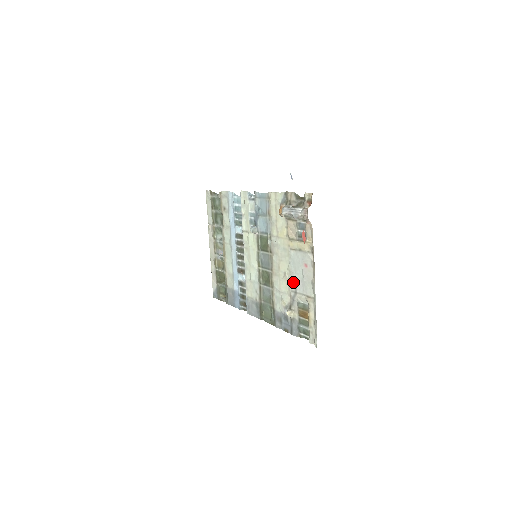
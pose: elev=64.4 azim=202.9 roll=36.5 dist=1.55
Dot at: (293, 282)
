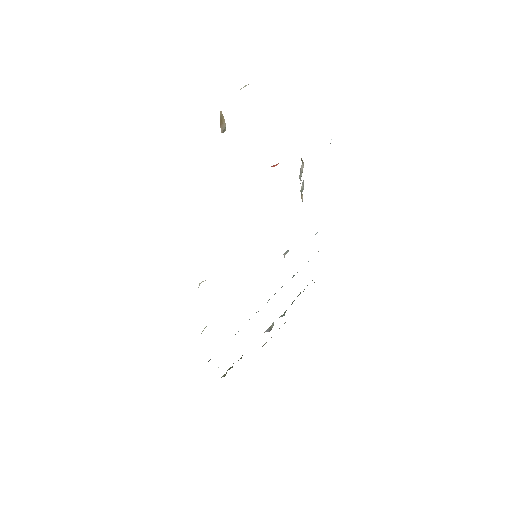
Dot at: occluded
